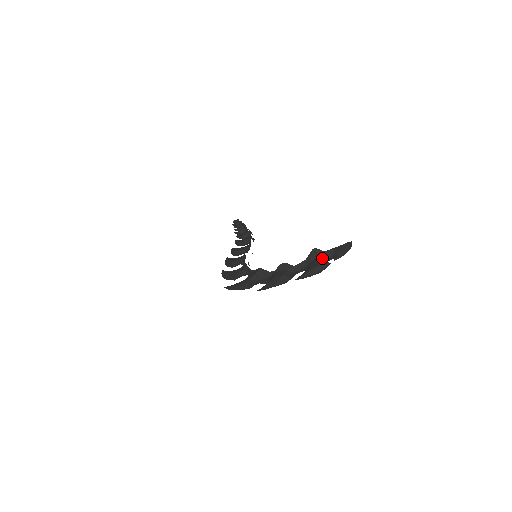
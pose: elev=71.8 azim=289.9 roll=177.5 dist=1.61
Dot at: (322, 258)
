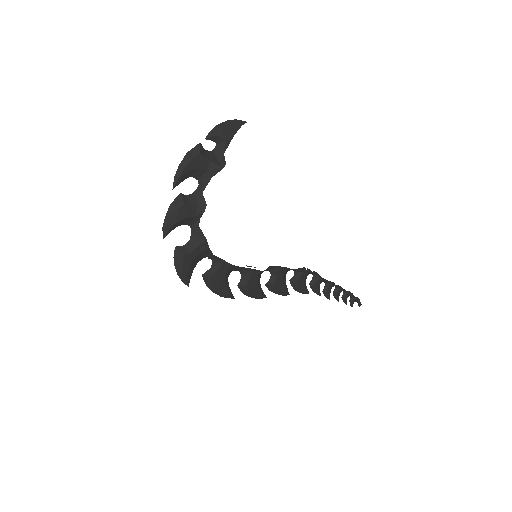
Dot at: occluded
